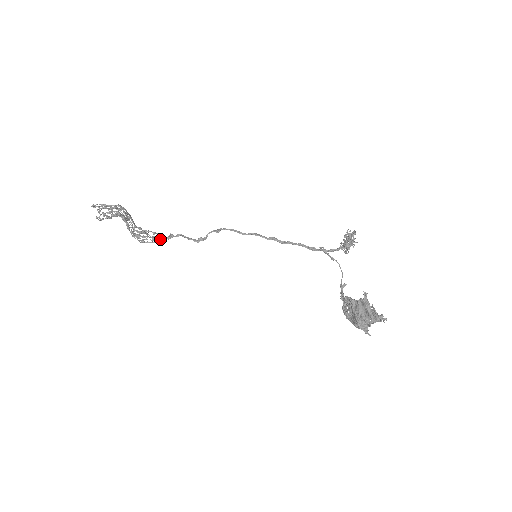
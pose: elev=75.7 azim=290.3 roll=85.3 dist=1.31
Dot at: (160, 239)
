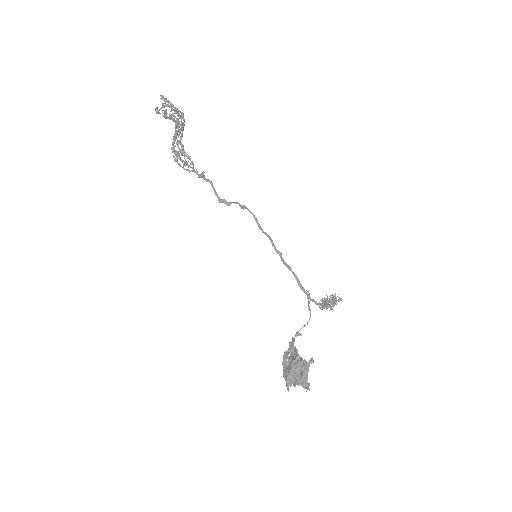
Dot at: (192, 170)
